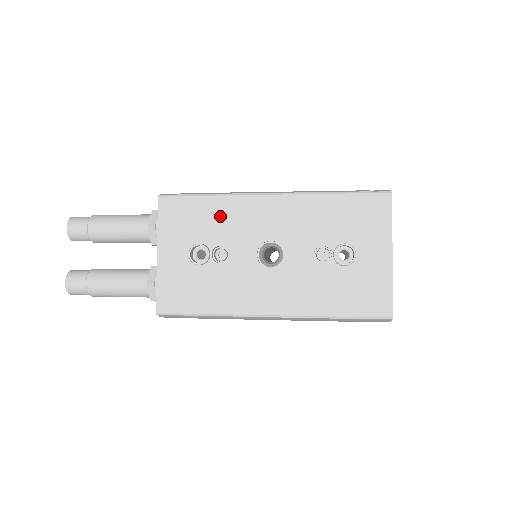
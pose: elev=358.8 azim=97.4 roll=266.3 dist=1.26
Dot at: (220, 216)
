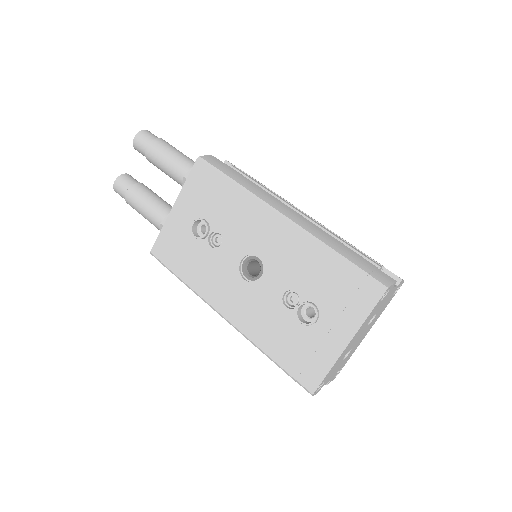
Dot at: (232, 207)
